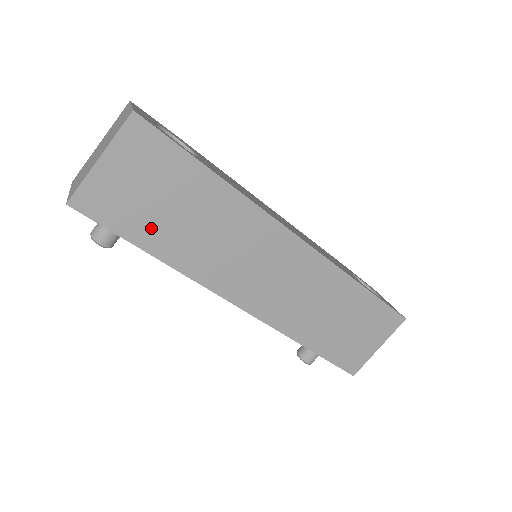
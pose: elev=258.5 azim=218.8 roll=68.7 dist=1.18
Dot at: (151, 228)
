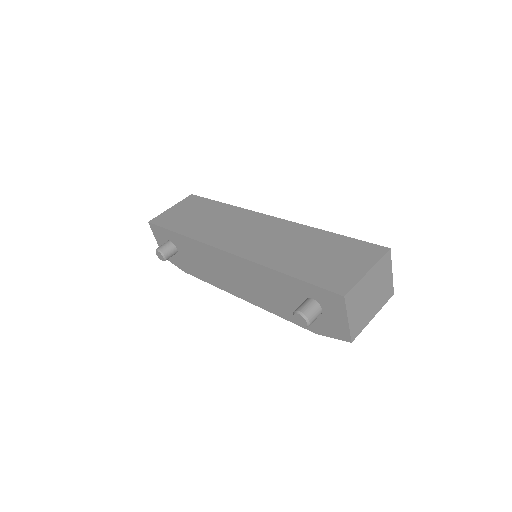
Dot at: (183, 224)
